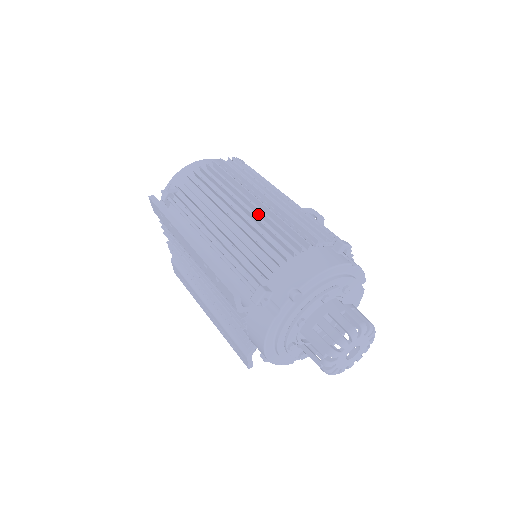
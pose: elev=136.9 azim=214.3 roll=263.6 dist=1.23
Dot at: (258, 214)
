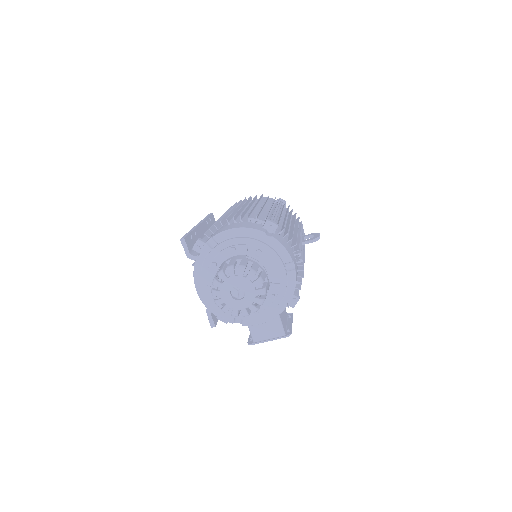
Dot at: occluded
